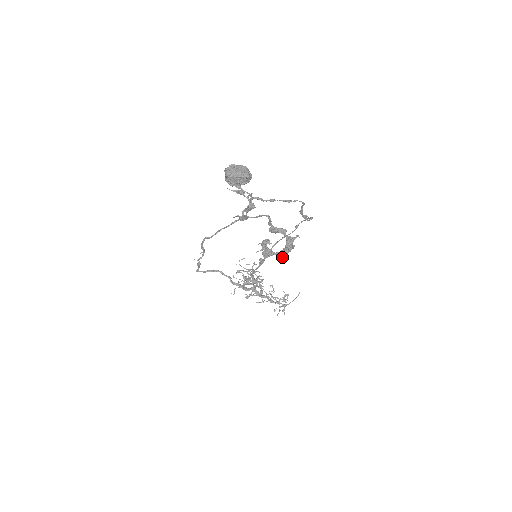
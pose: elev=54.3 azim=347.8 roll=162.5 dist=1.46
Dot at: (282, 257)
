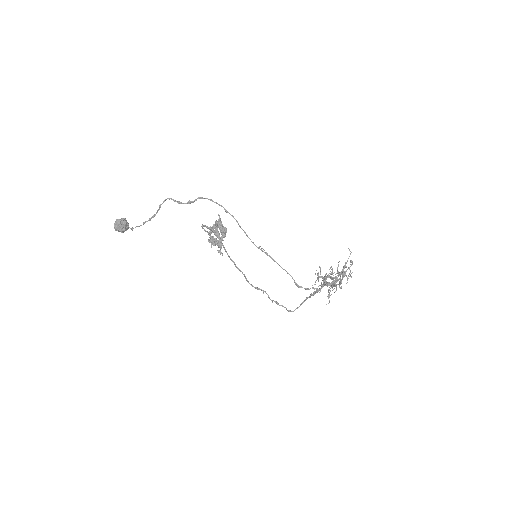
Dot at: (223, 236)
